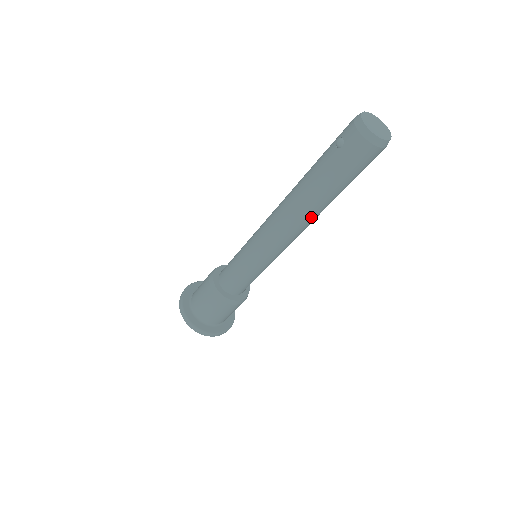
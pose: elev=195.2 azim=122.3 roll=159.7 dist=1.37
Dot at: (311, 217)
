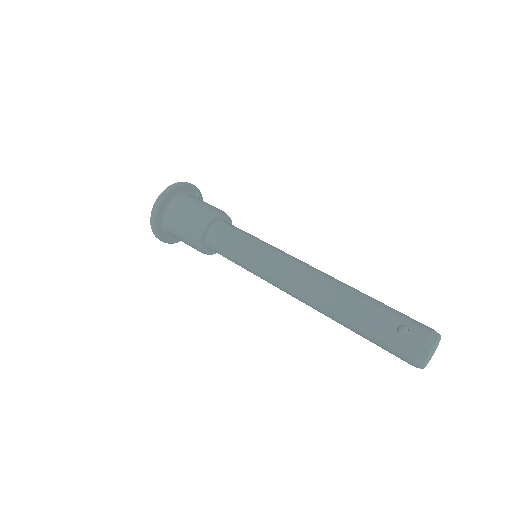
Dot at: (321, 312)
